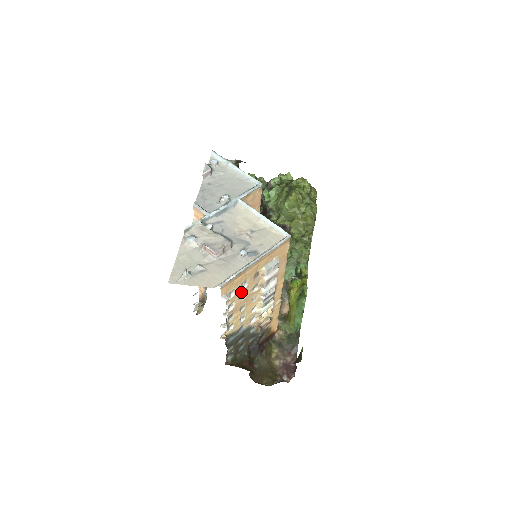
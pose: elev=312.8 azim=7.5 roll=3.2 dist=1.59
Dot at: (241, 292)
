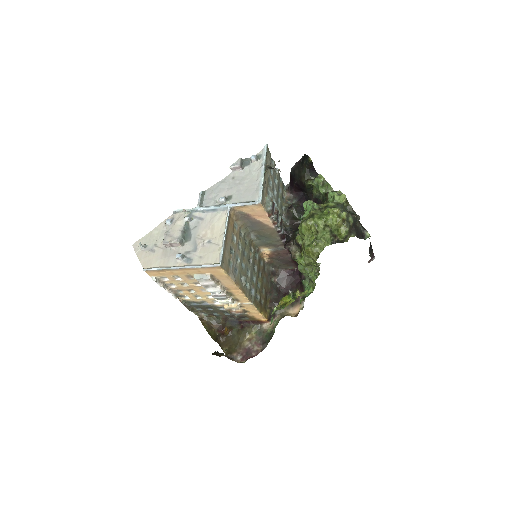
Dot at: (177, 281)
